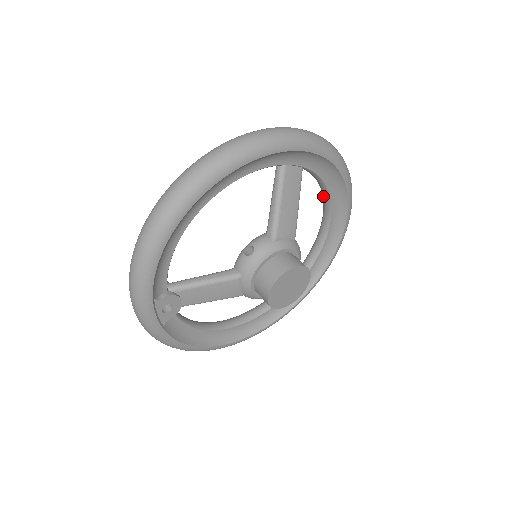
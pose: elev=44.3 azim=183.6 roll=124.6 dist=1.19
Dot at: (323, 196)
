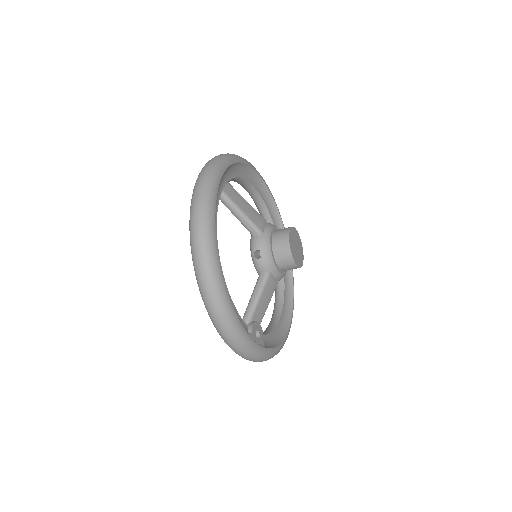
Dot at: (244, 186)
